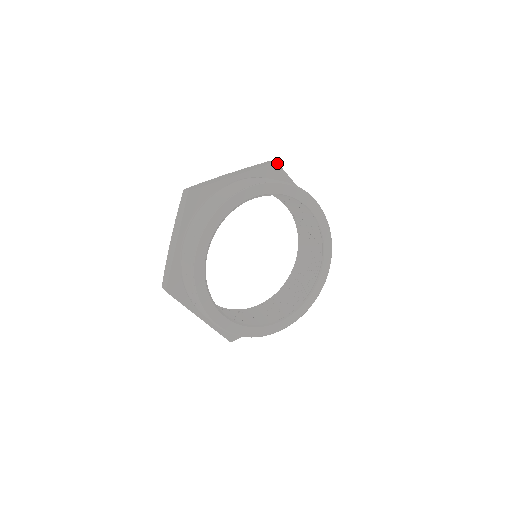
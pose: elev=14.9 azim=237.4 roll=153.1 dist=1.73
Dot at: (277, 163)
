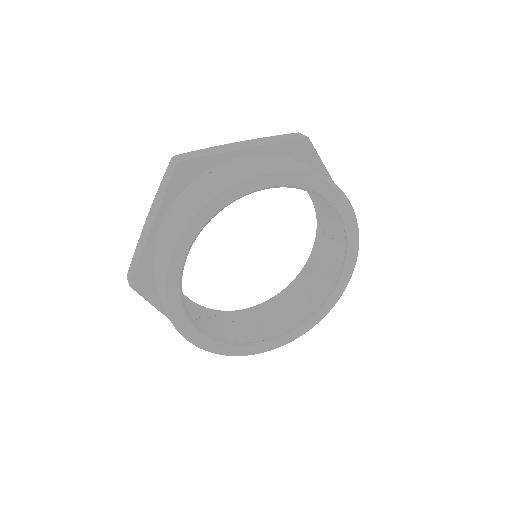
Dot at: (308, 139)
